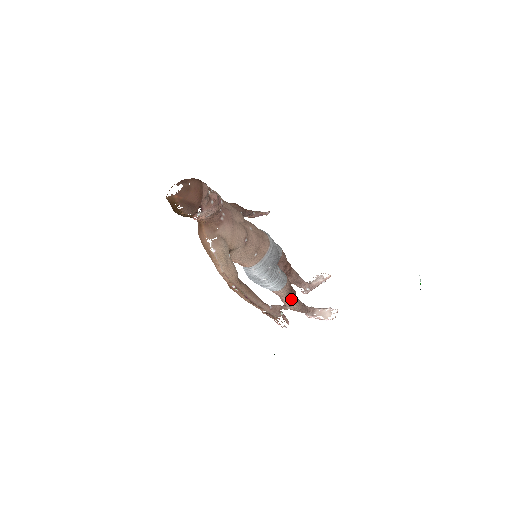
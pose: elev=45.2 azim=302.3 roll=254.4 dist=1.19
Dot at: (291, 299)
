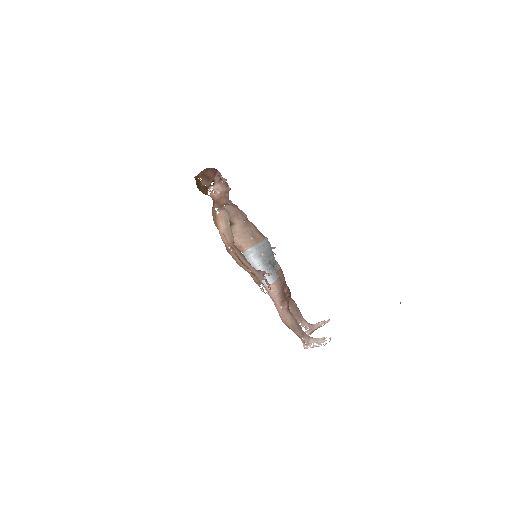
Dot at: (284, 307)
